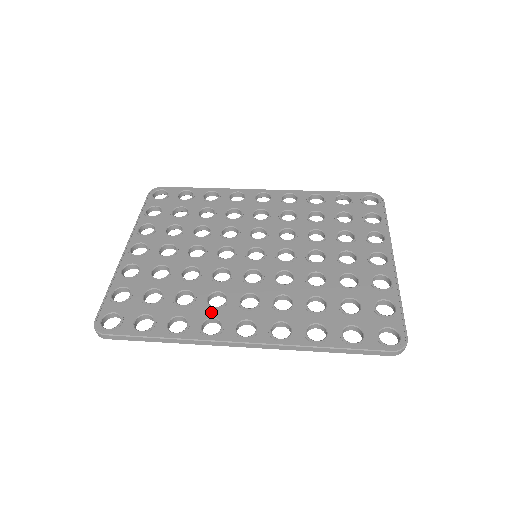
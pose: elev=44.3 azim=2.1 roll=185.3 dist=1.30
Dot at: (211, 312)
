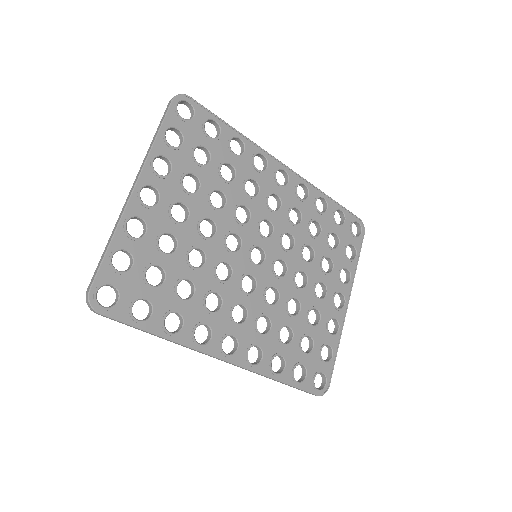
Dot at: (206, 317)
